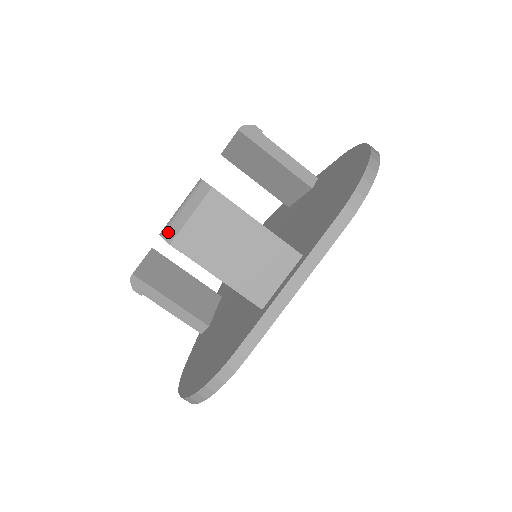
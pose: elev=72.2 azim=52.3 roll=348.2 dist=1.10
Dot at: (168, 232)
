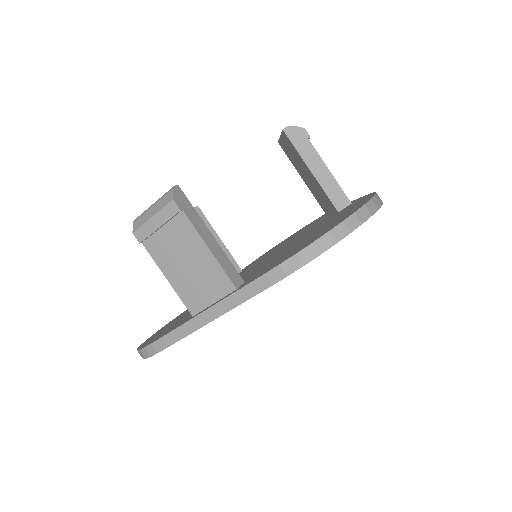
Dot at: (137, 221)
